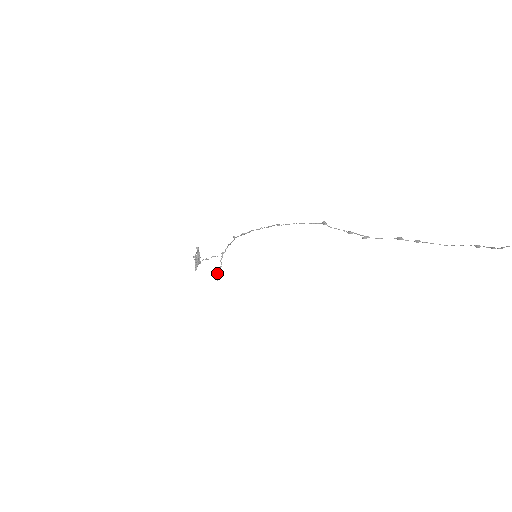
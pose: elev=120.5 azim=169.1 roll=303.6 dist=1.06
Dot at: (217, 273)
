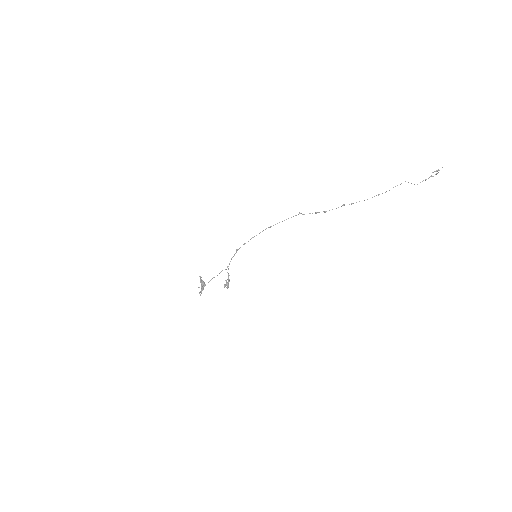
Dot at: (227, 282)
